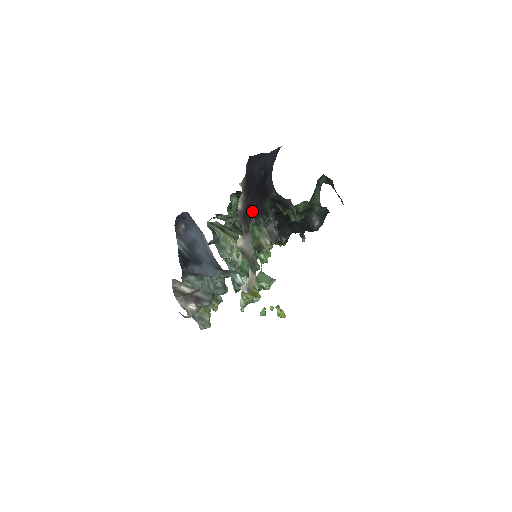
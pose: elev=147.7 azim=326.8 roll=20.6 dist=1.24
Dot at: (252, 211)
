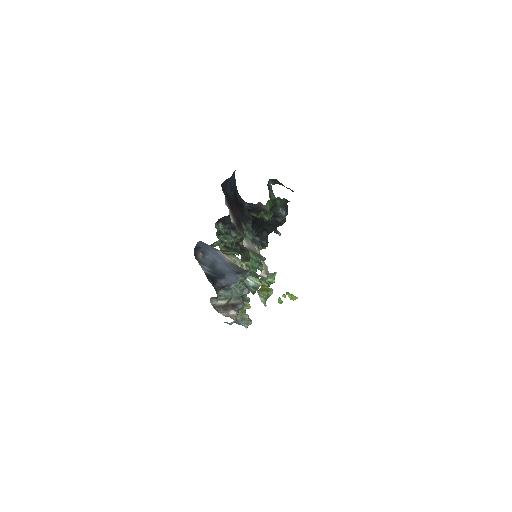
Dot at: (240, 221)
